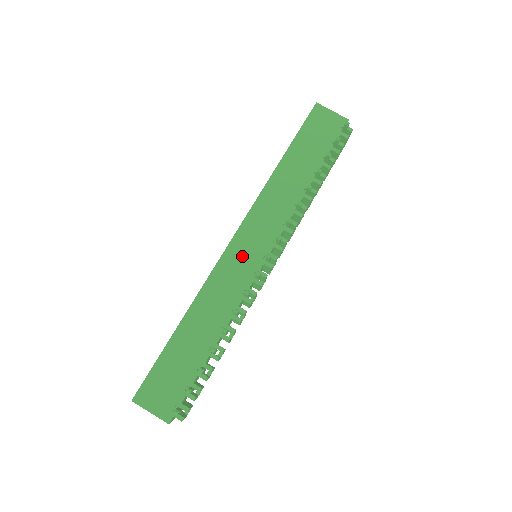
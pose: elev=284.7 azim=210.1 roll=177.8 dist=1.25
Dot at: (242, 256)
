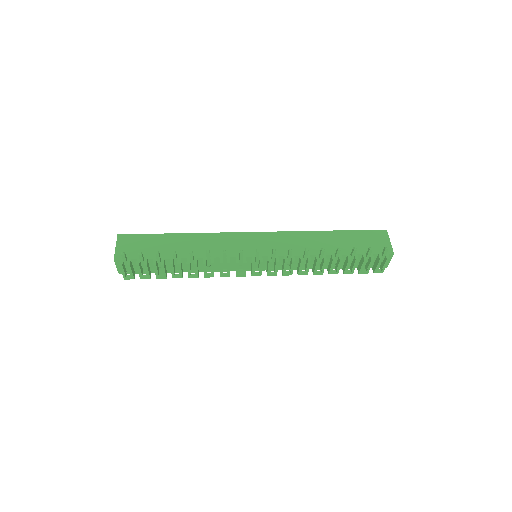
Dot at: (248, 243)
